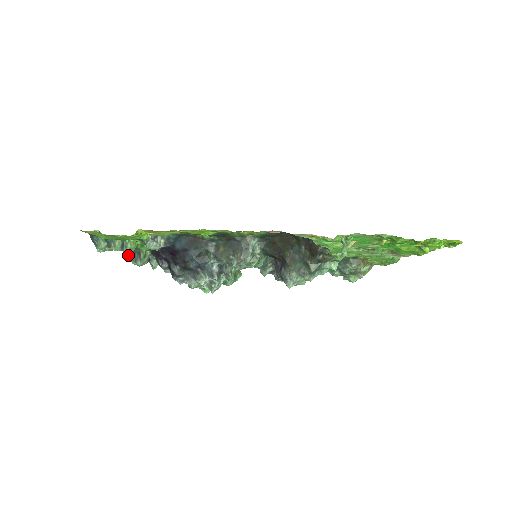
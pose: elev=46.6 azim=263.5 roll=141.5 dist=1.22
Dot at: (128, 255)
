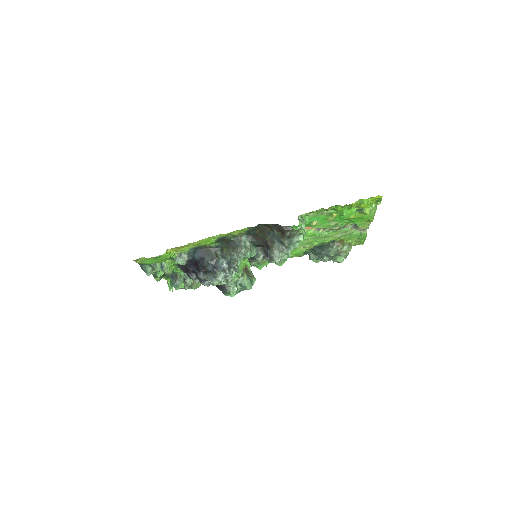
Dot at: (171, 284)
